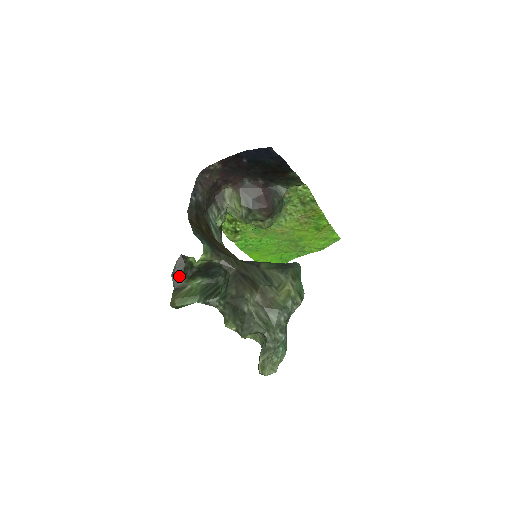
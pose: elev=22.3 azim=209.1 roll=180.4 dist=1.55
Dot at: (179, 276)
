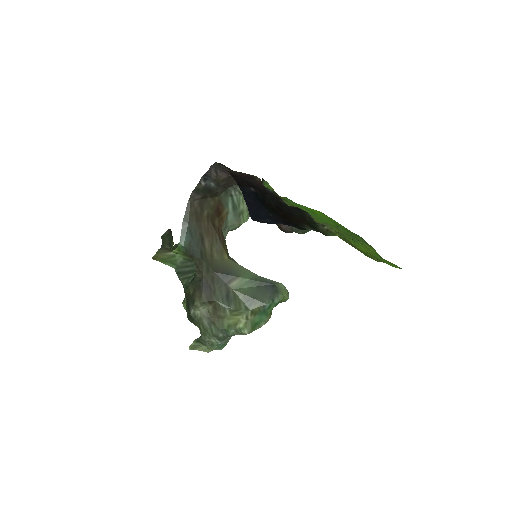
Dot at: (167, 242)
